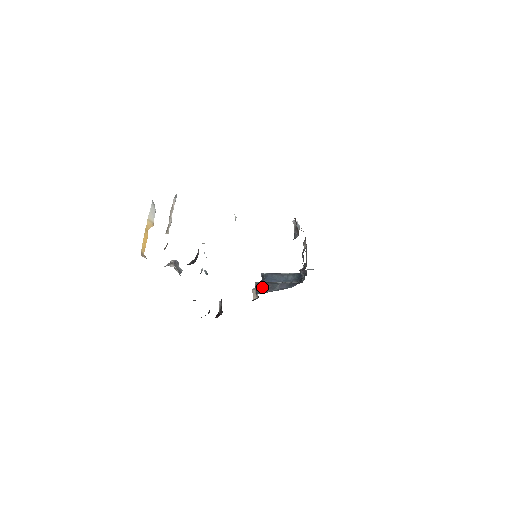
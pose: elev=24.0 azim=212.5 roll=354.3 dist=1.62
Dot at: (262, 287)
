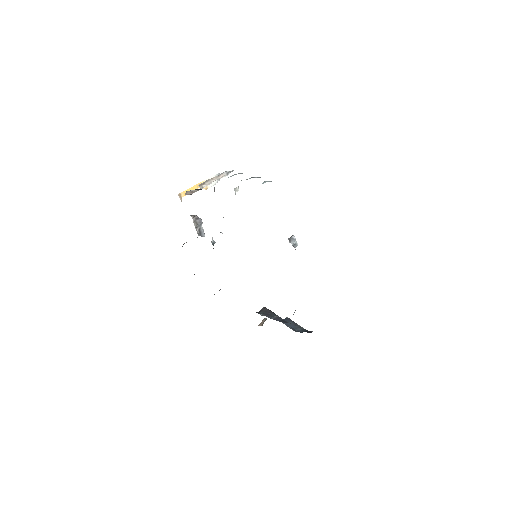
Dot at: (264, 311)
